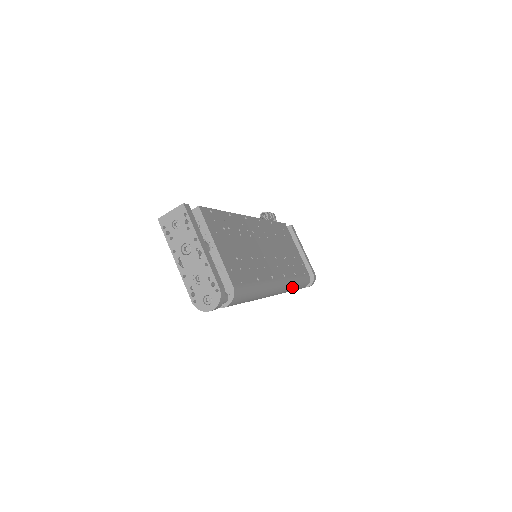
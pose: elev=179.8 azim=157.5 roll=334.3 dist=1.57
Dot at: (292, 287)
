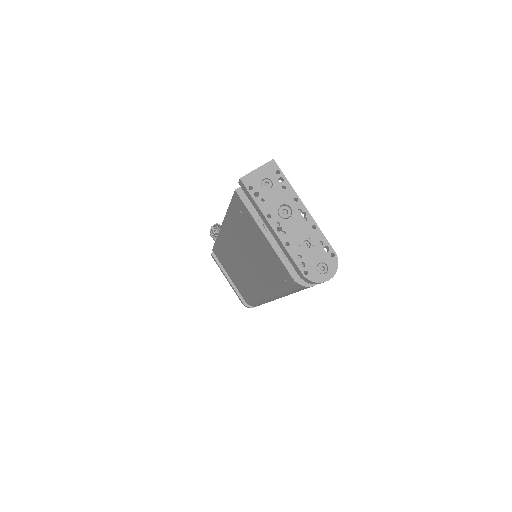
Dot at: occluded
